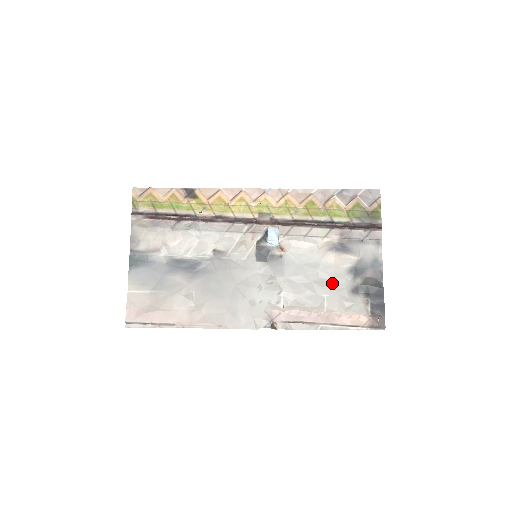
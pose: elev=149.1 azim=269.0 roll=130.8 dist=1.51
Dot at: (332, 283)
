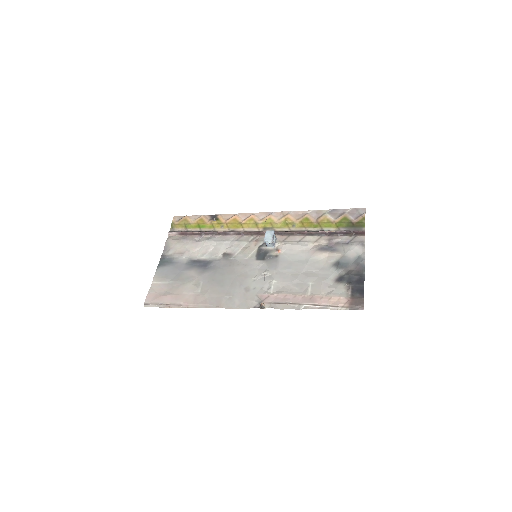
Dot at: (318, 274)
